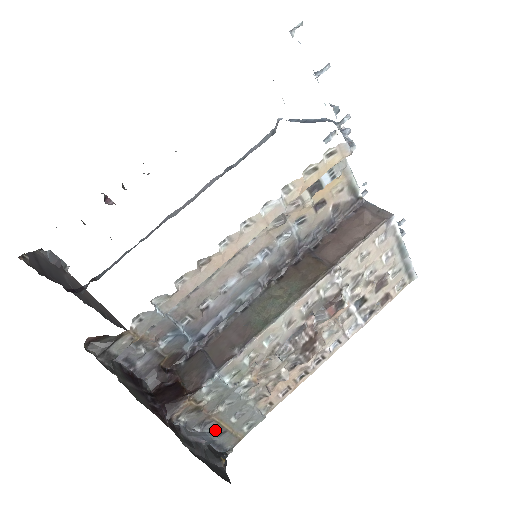
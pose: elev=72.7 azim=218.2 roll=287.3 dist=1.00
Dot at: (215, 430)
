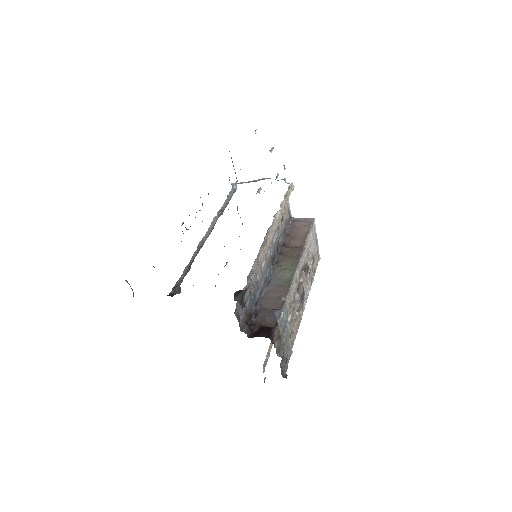
Dot at: (282, 357)
